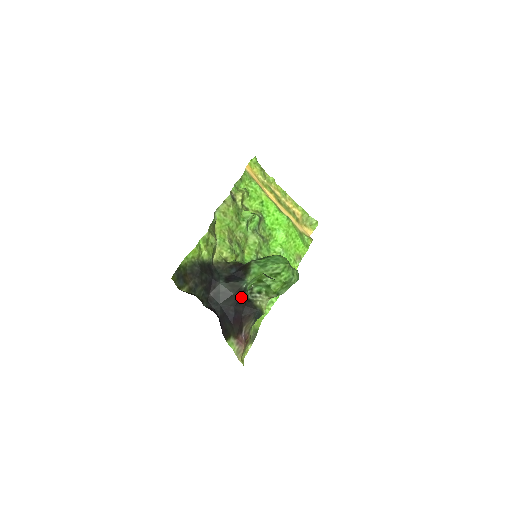
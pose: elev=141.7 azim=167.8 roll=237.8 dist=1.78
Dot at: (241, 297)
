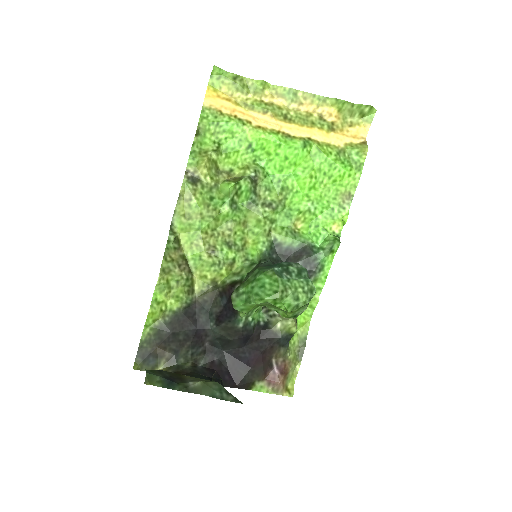
Dot at: (245, 337)
